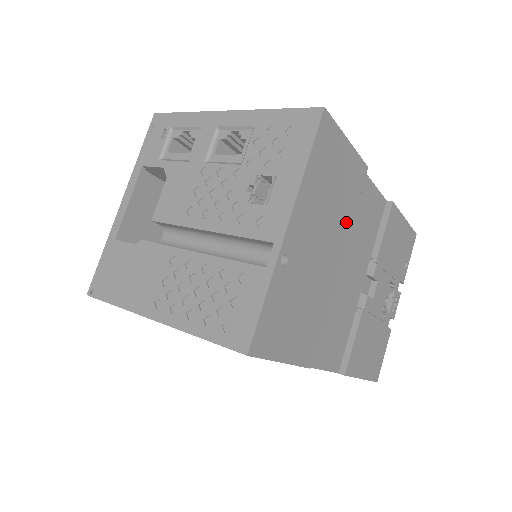
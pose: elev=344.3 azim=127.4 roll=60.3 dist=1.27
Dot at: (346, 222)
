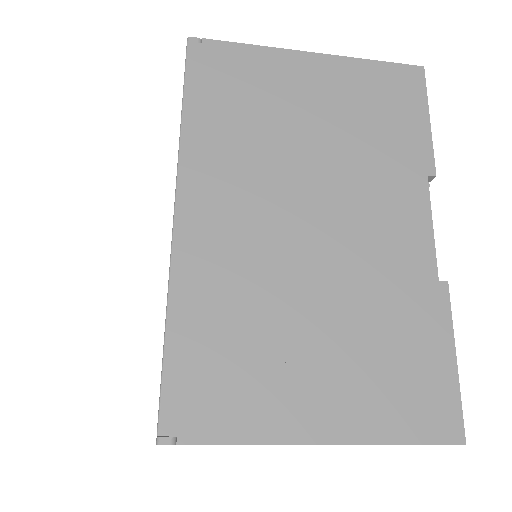
Dot at: occluded
